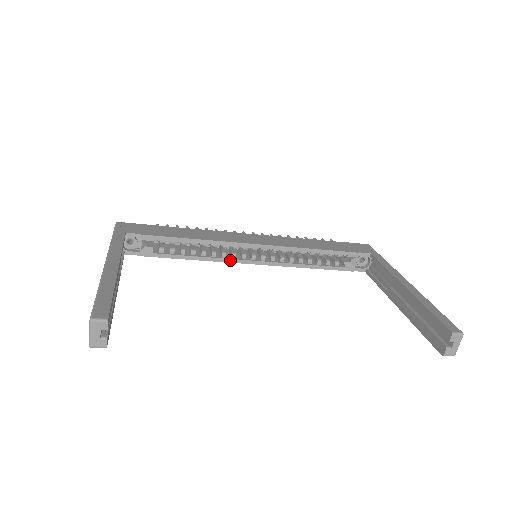
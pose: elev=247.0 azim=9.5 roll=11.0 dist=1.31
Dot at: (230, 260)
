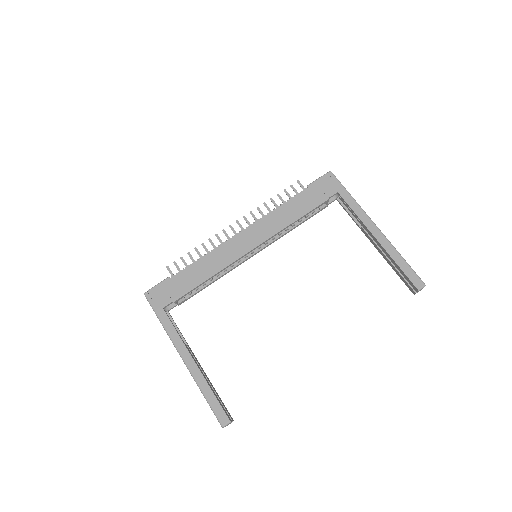
Dot at: (238, 265)
